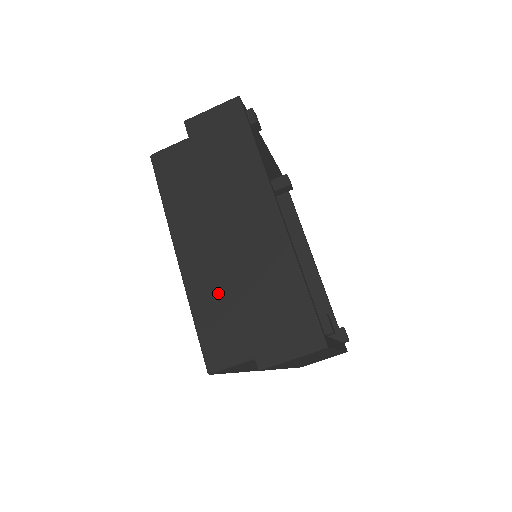
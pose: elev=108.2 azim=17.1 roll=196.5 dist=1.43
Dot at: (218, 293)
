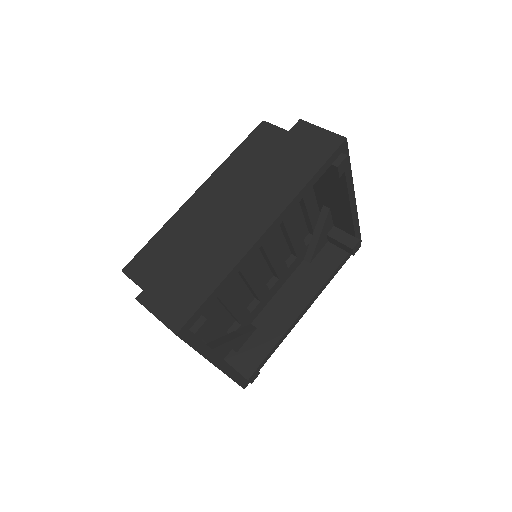
Dot at: (183, 236)
